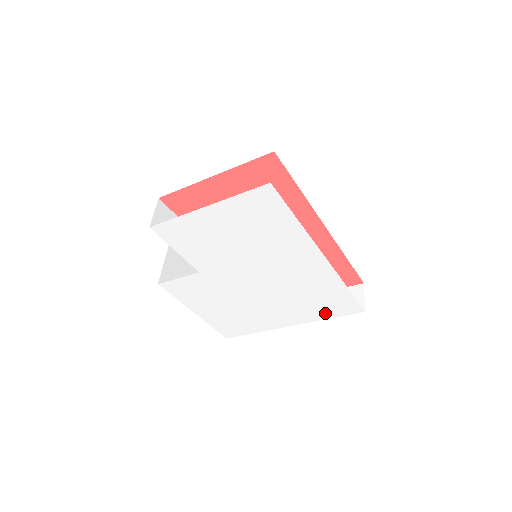
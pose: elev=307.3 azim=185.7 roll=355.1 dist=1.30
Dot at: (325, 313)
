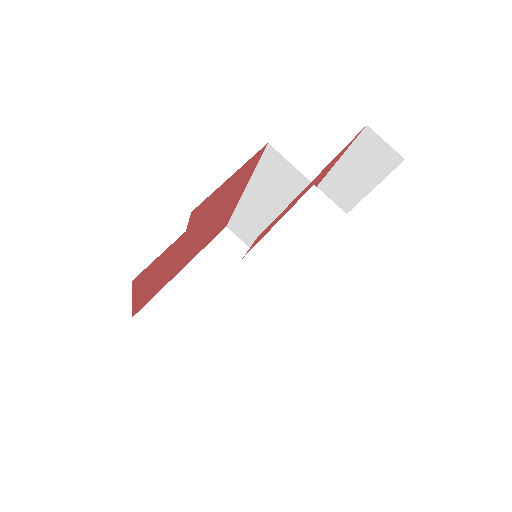
Dot at: occluded
